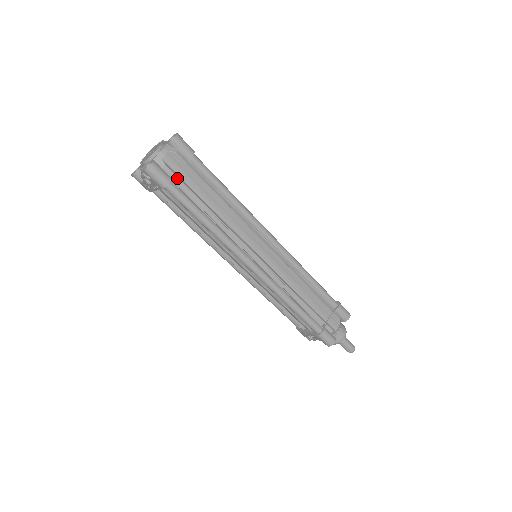
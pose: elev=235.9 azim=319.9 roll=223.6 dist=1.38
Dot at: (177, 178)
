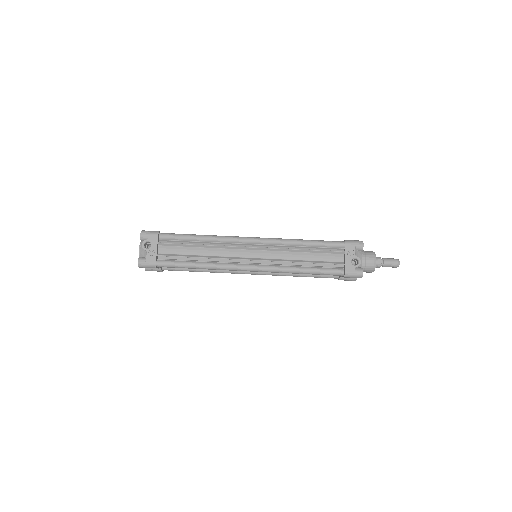
Dot at: occluded
